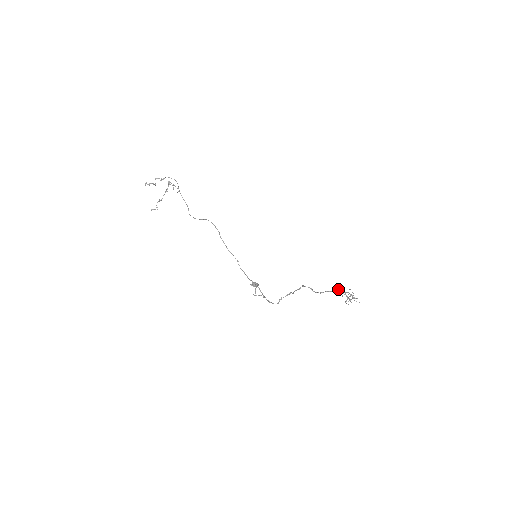
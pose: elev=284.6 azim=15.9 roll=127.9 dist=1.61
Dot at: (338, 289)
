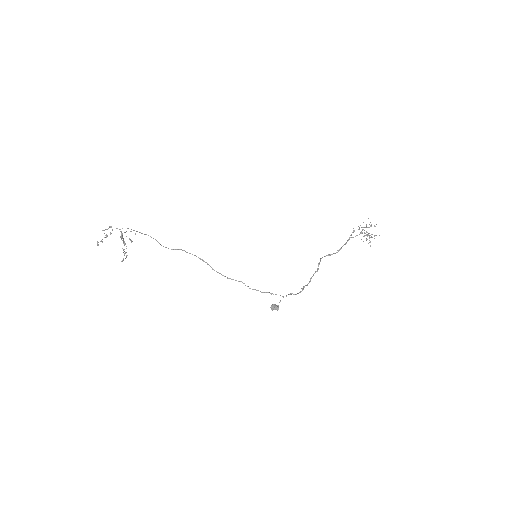
Dot at: (353, 230)
